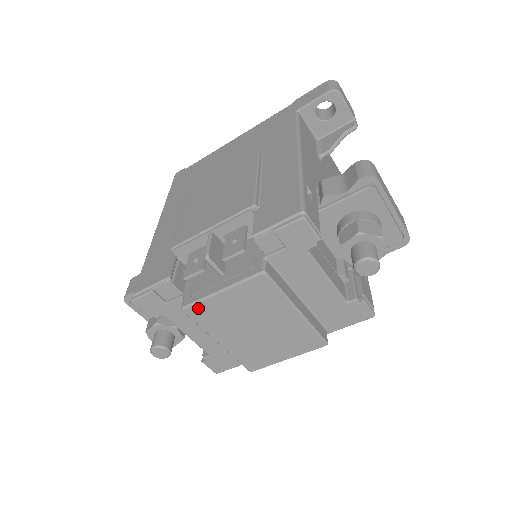
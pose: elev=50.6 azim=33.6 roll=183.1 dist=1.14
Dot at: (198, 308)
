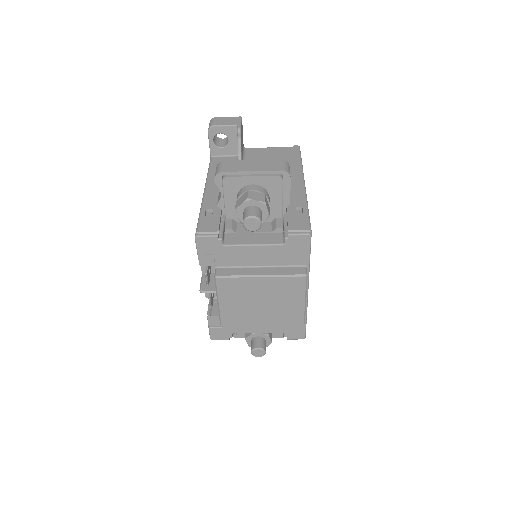
Dot at: (225, 319)
